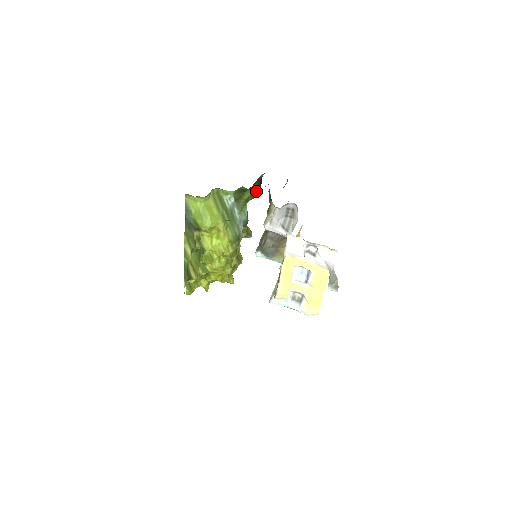
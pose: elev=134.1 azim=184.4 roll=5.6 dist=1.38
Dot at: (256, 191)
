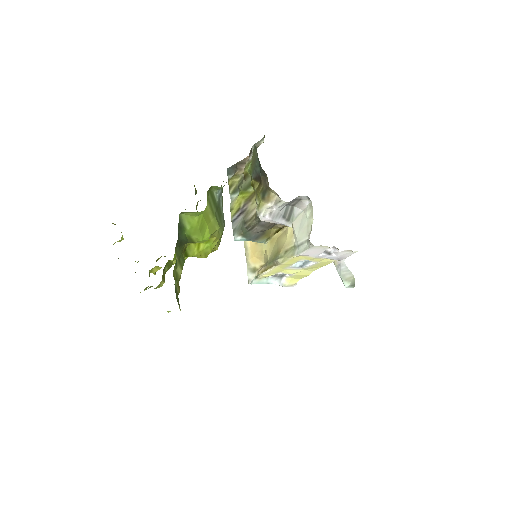
Dot at: occluded
